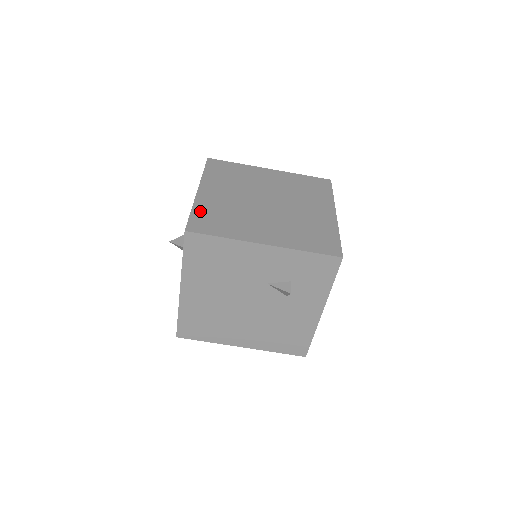
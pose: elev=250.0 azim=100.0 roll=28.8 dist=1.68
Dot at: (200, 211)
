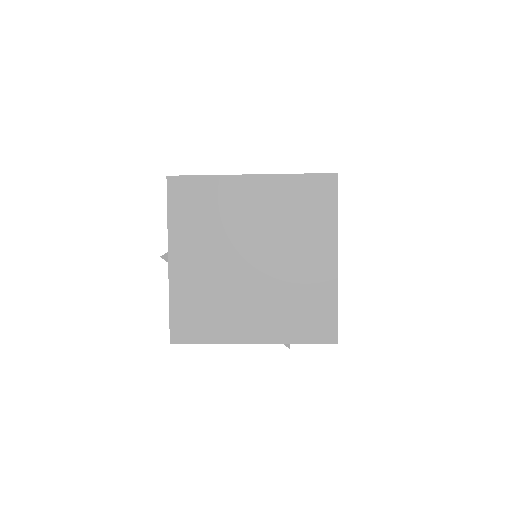
Dot at: (179, 304)
